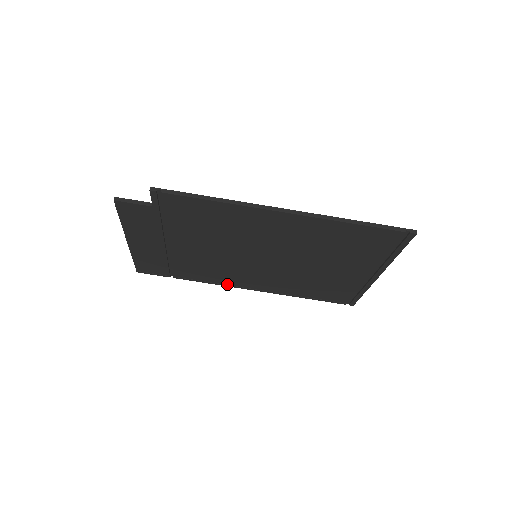
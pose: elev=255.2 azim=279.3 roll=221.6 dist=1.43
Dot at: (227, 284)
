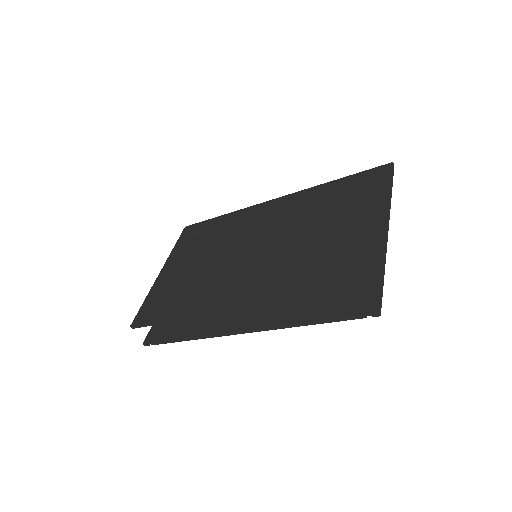
Dot at: occluded
